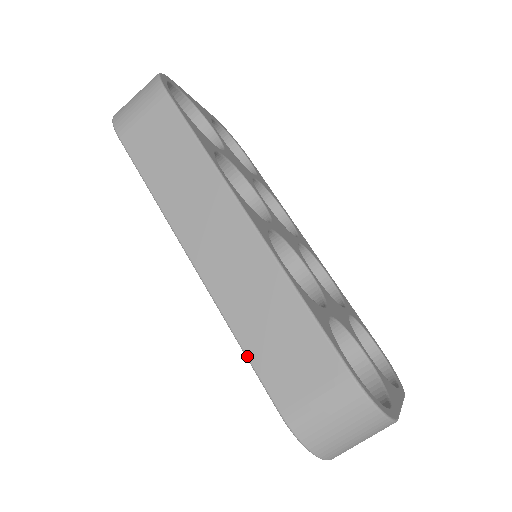
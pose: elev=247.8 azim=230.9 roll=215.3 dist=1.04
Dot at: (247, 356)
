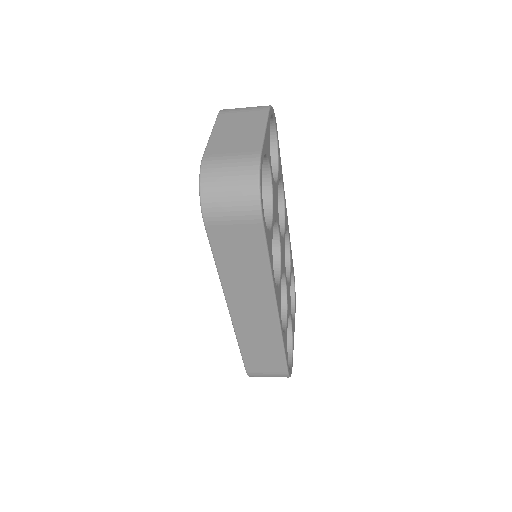
Dot at: (241, 353)
